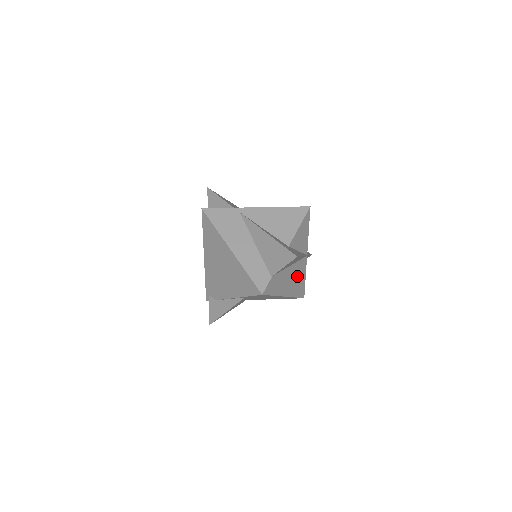
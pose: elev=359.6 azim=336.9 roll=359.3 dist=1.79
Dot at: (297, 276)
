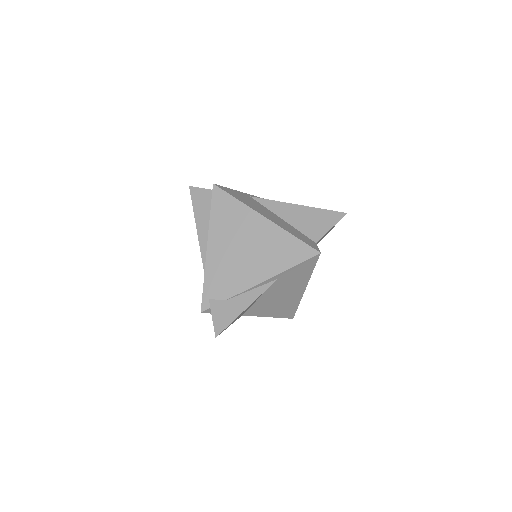
Dot at: occluded
